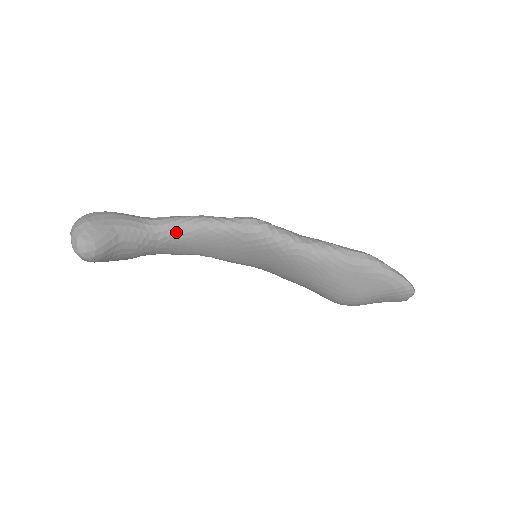
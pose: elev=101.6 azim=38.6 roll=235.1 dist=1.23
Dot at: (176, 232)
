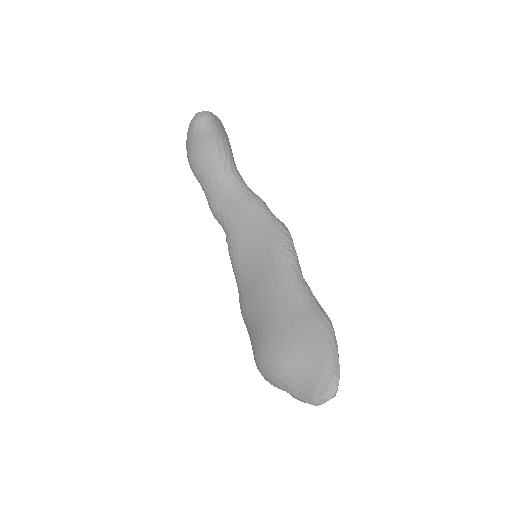
Dot at: (240, 186)
